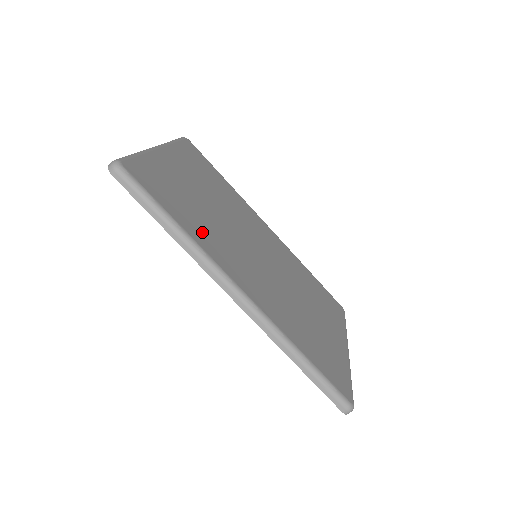
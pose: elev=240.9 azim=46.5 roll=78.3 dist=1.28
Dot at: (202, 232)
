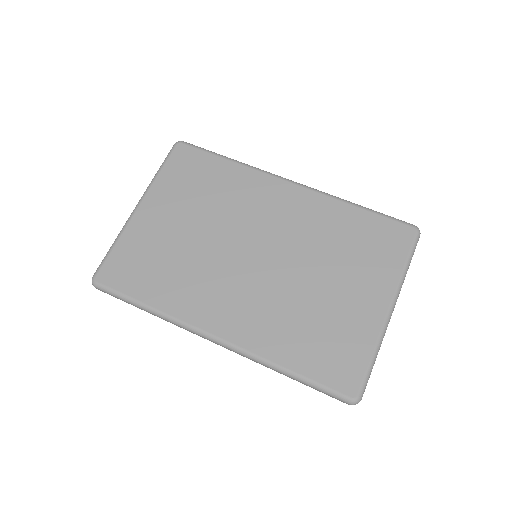
Dot at: (174, 292)
